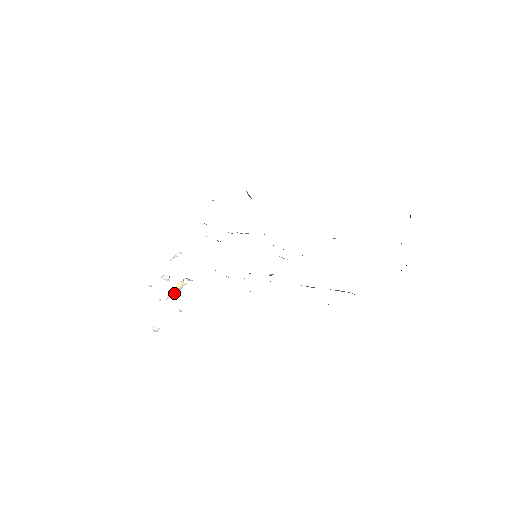
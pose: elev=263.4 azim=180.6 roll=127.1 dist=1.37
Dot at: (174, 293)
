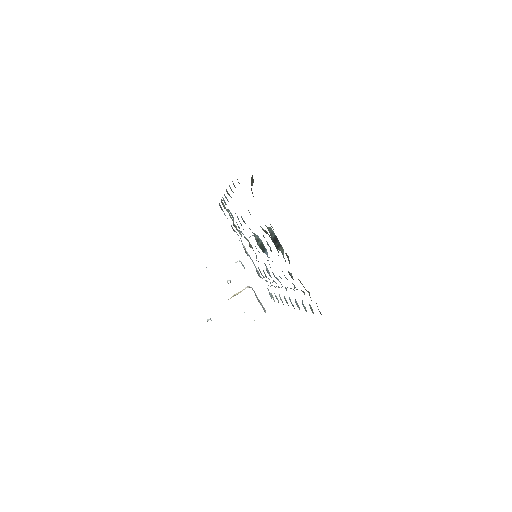
Dot at: occluded
